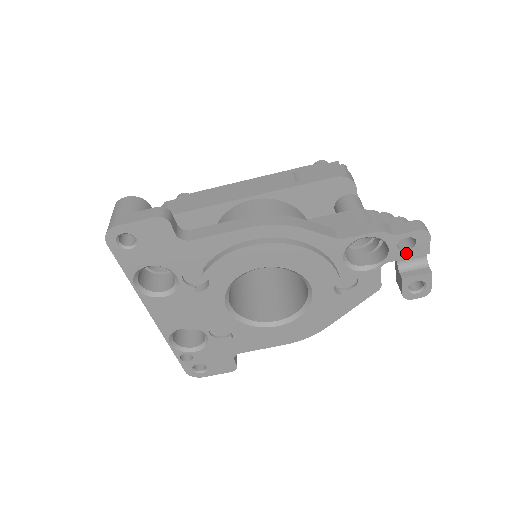
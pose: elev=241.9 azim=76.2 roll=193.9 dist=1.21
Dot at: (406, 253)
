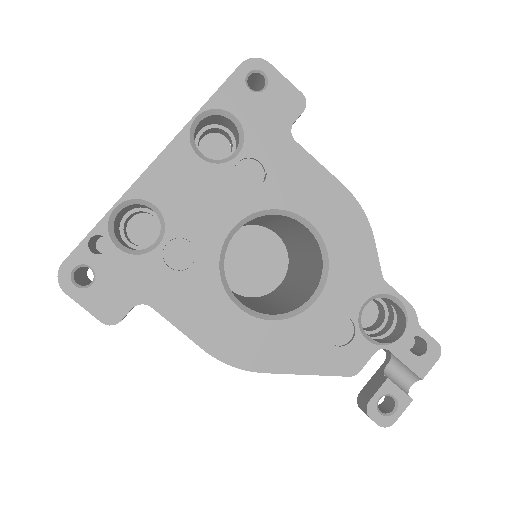
Dot at: (409, 356)
